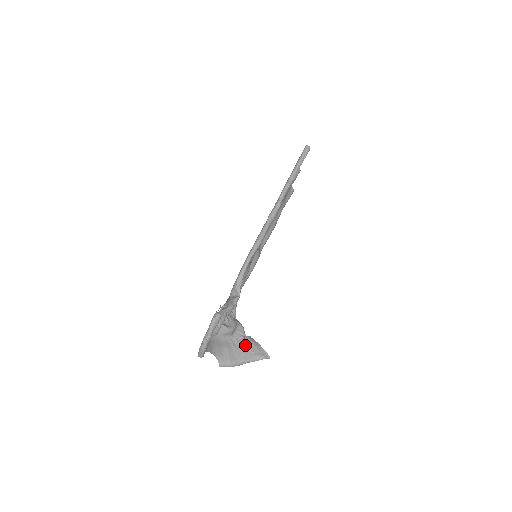
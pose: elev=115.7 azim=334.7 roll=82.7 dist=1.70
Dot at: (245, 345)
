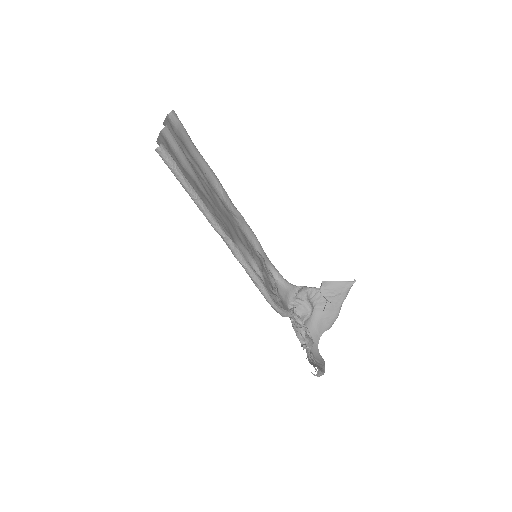
Dot at: (329, 297)
